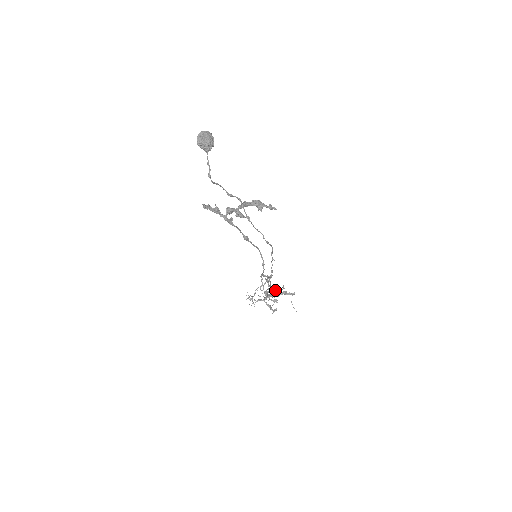
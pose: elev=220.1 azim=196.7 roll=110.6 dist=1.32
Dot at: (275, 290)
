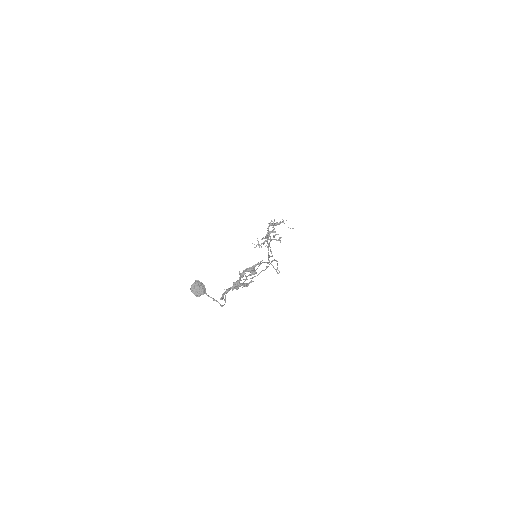
Dot at: occluded
